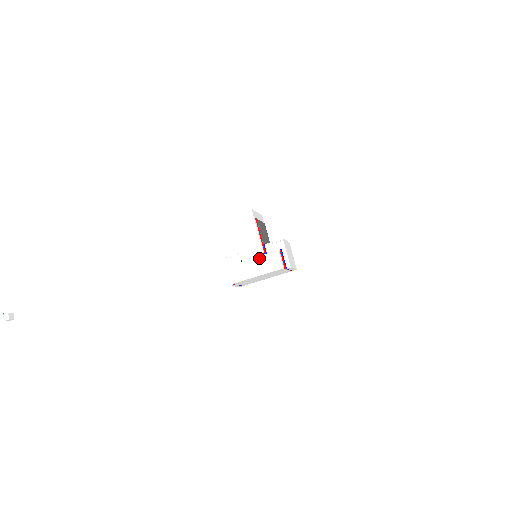
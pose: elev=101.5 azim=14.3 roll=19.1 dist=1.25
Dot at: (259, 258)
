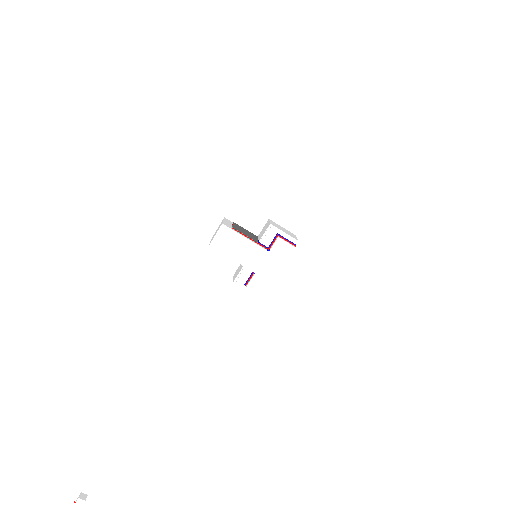
Dot at: (268, 258)
